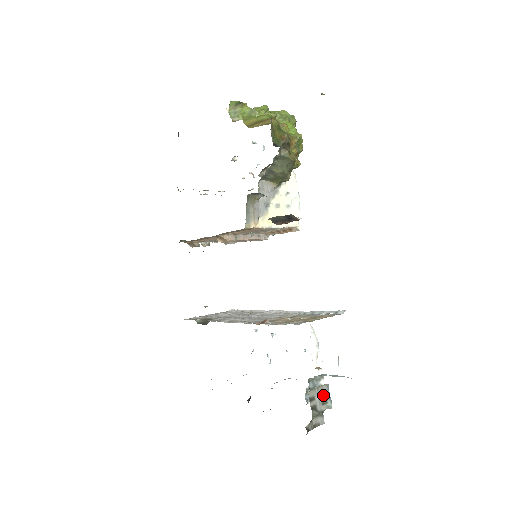
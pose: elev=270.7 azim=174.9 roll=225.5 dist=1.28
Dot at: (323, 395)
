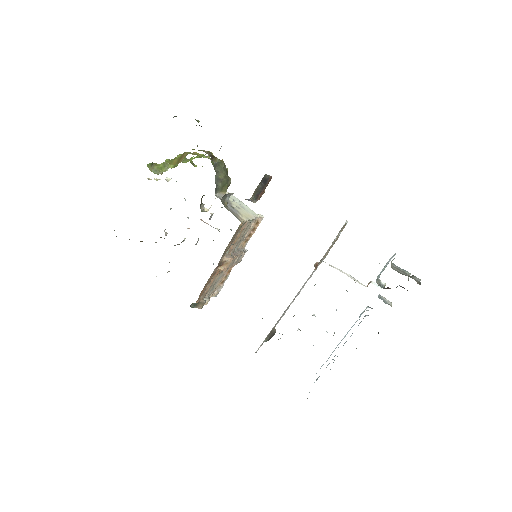
Dot at: (398, 269)
